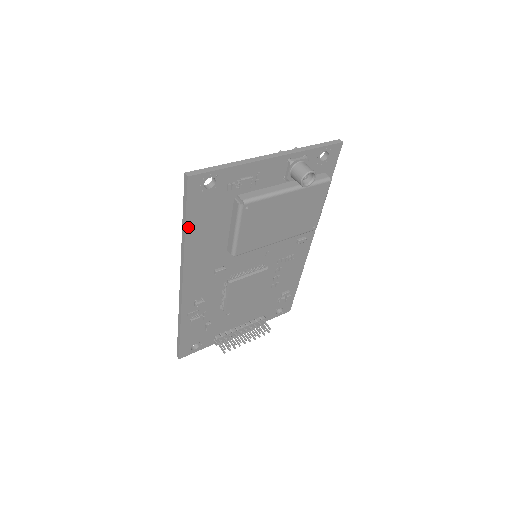
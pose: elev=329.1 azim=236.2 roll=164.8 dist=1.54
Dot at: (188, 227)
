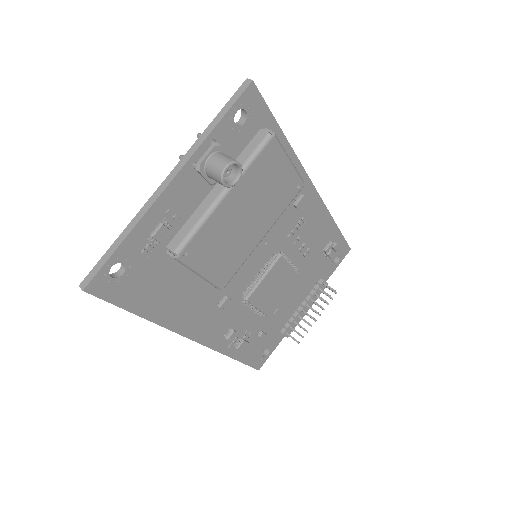
Dot at: (141, 313)
